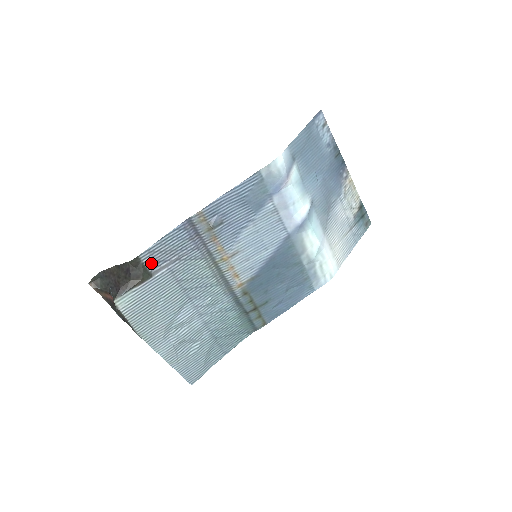
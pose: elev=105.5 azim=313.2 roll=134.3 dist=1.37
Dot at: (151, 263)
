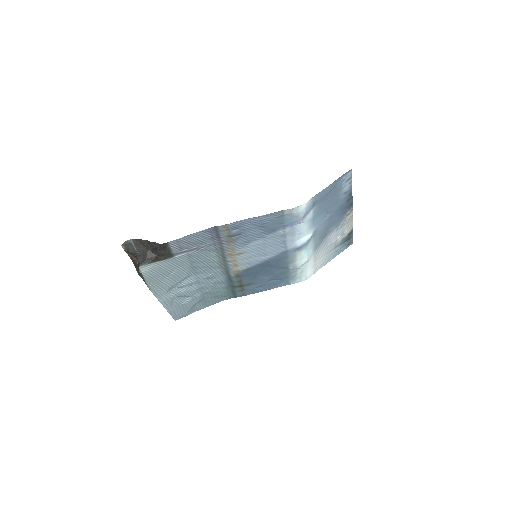
Dot at: (175, 248)
